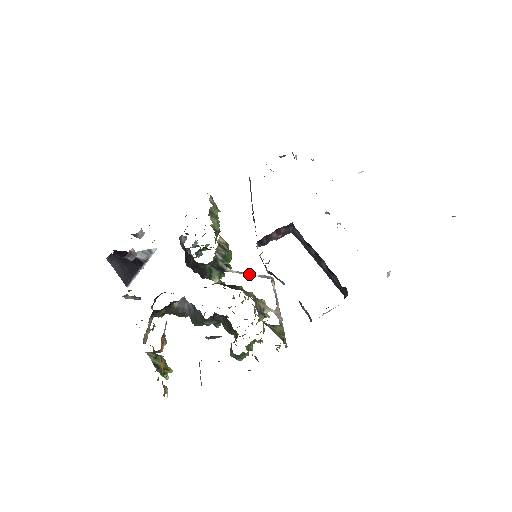
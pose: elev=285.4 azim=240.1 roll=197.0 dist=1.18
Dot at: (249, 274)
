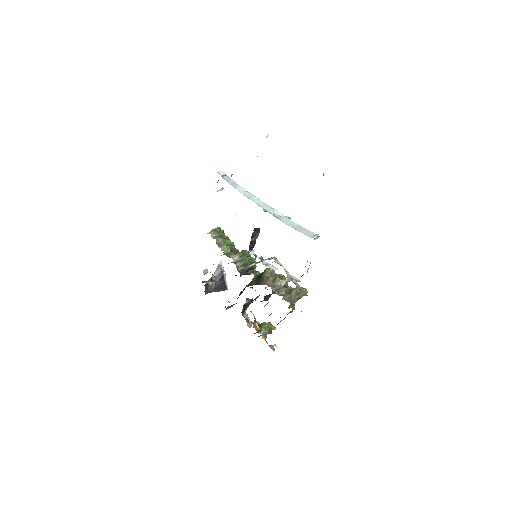
Dot at: occluded
